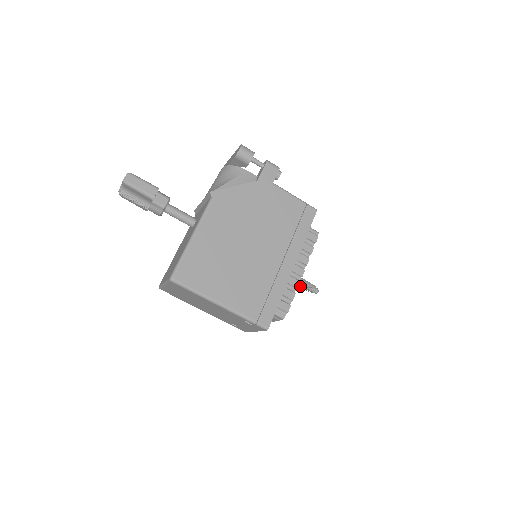
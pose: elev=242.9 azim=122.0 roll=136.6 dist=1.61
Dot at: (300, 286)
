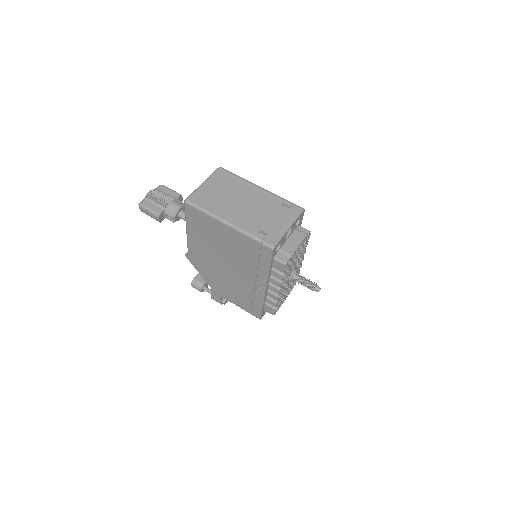
Dot at: (303, 278)
